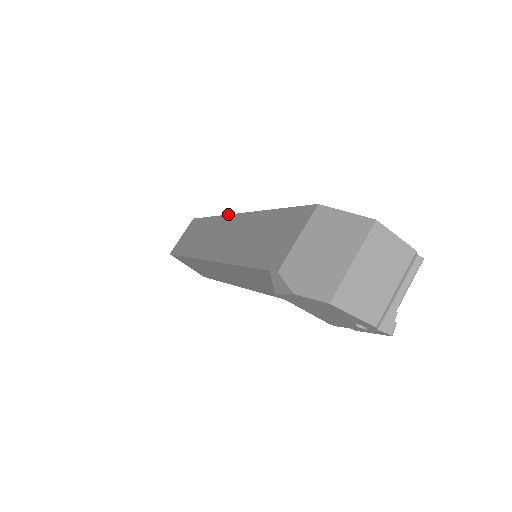
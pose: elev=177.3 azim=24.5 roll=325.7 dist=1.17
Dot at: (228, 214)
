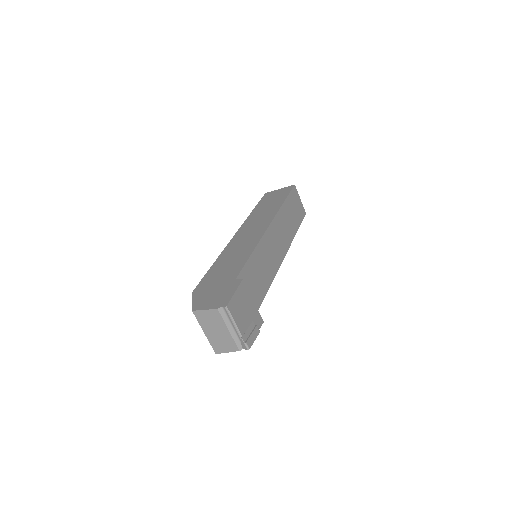
Dot at: (240, 227)
